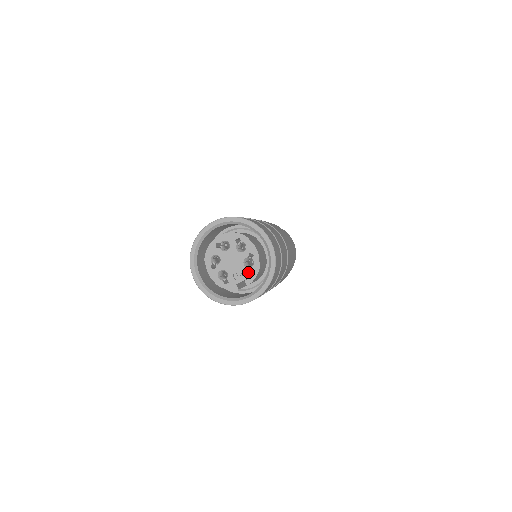
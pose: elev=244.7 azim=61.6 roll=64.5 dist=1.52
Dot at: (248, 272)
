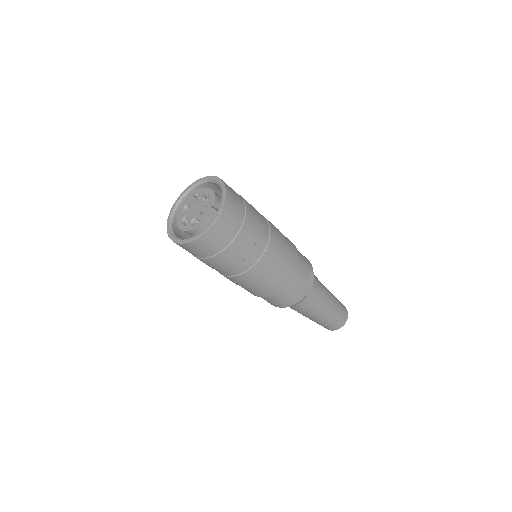
Dot at: (208, 202)
